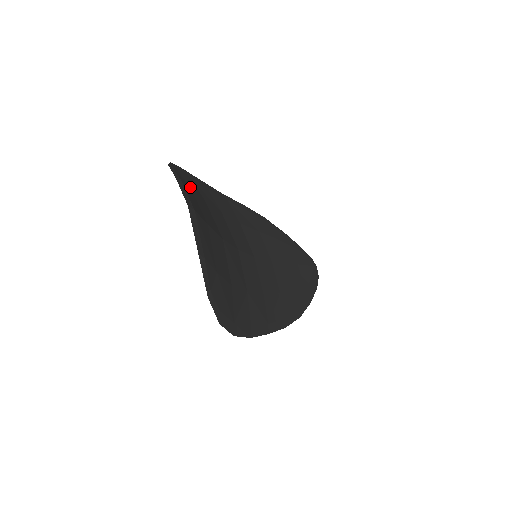
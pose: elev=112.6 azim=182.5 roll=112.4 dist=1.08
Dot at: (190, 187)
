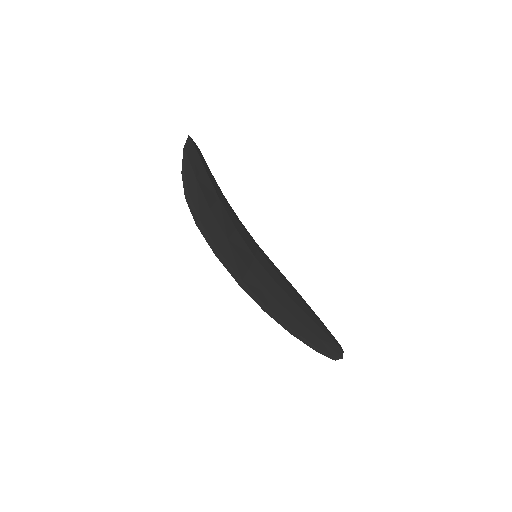
Dot at: (209, 169)
